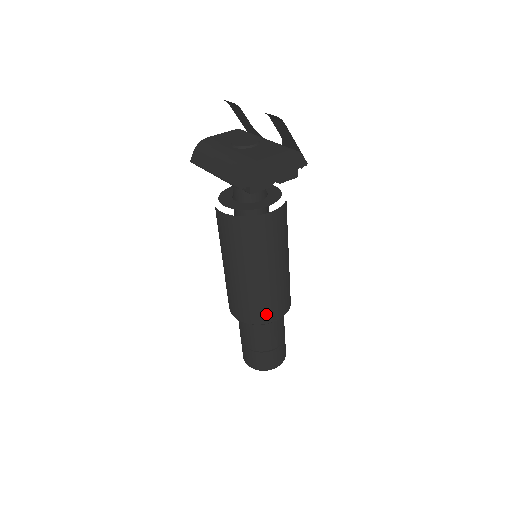
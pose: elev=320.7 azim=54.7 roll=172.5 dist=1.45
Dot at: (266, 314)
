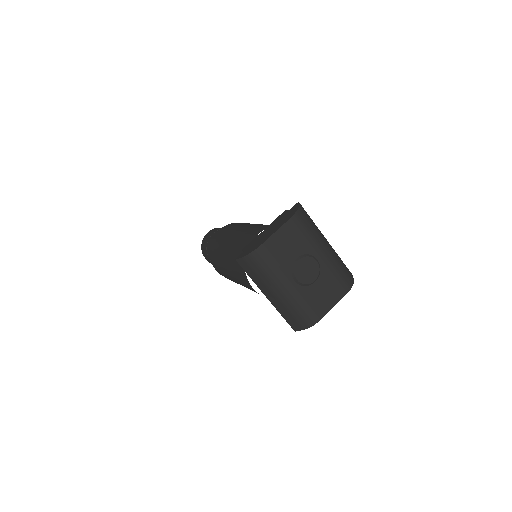
Dot at: occluded
